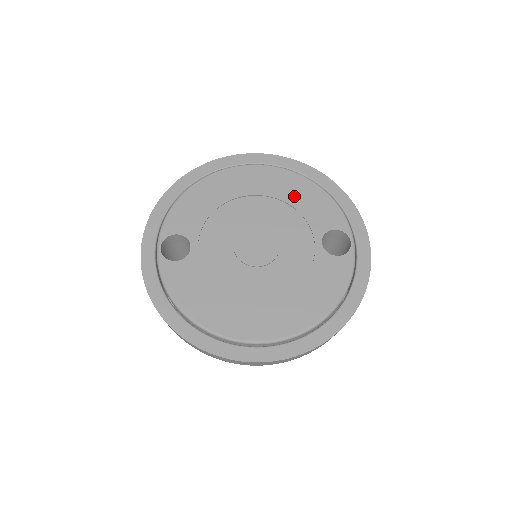
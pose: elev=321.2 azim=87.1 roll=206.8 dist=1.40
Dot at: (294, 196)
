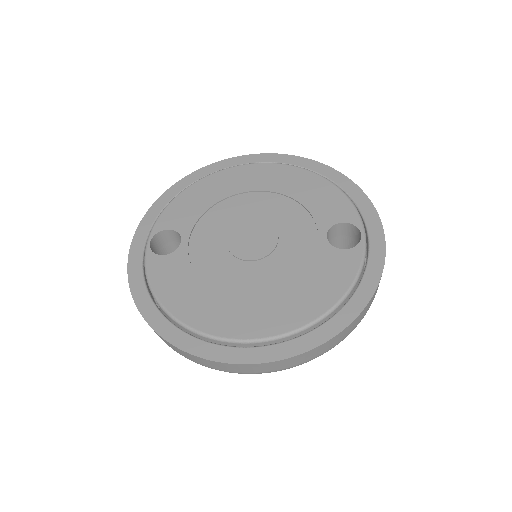
Dot at: (299, 191)
